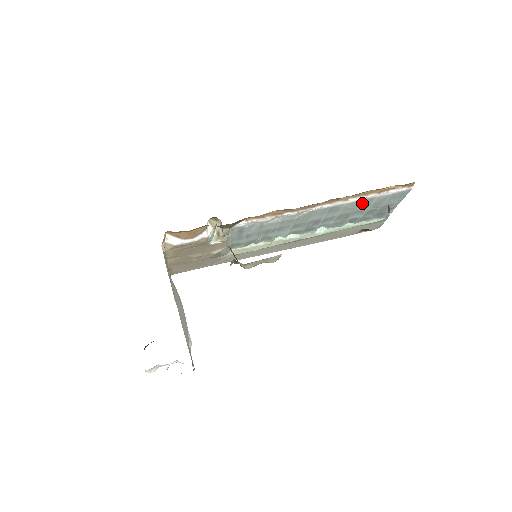
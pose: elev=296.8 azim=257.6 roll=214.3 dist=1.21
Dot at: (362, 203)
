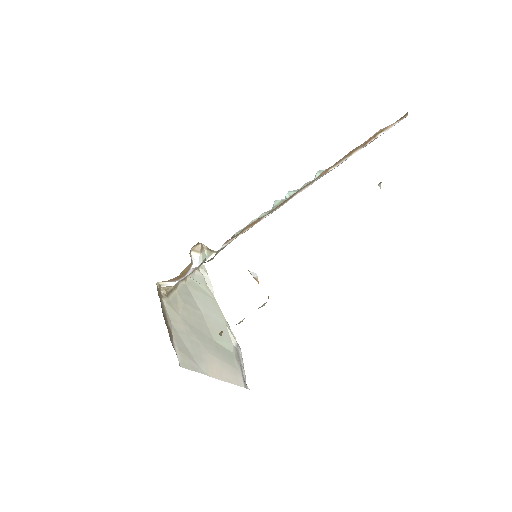
Dot at: occluded
